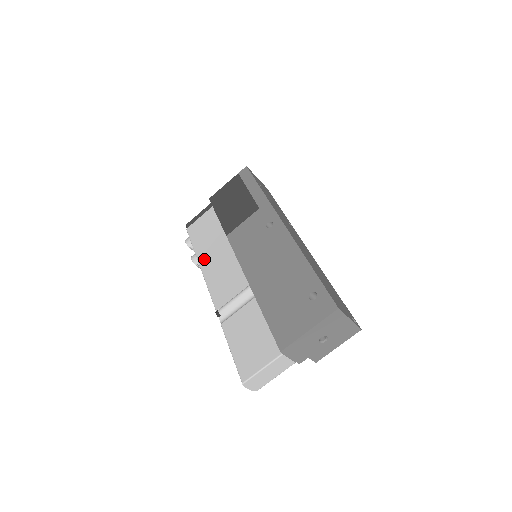
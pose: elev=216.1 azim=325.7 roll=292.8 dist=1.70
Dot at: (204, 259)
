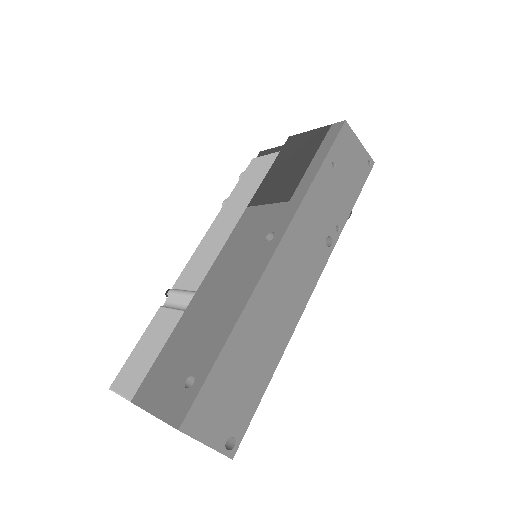
Dot at: (222, 214)
